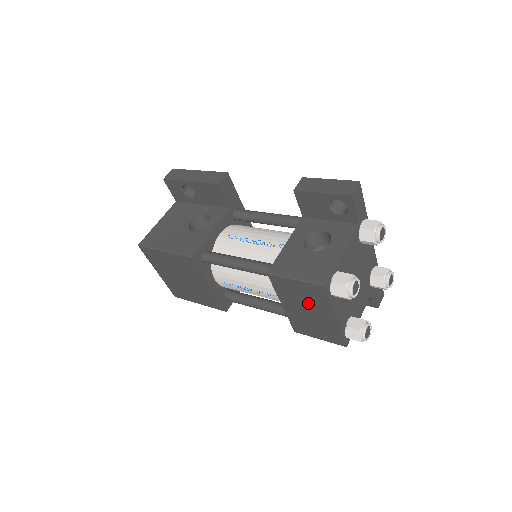
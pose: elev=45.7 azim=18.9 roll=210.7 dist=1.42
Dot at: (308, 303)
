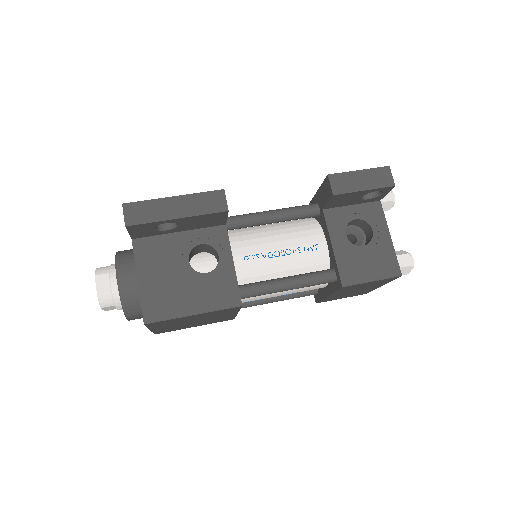
Dot at: (364, 287)
